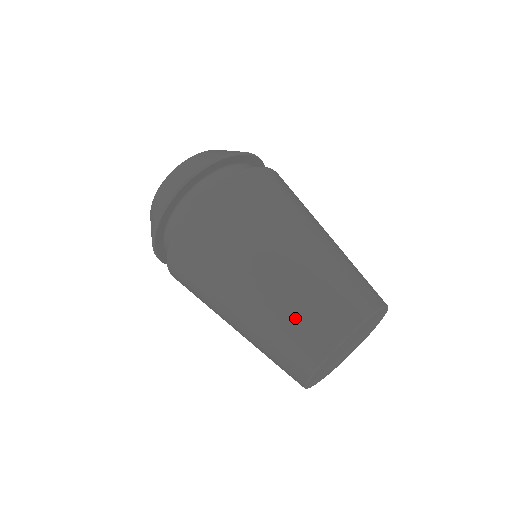
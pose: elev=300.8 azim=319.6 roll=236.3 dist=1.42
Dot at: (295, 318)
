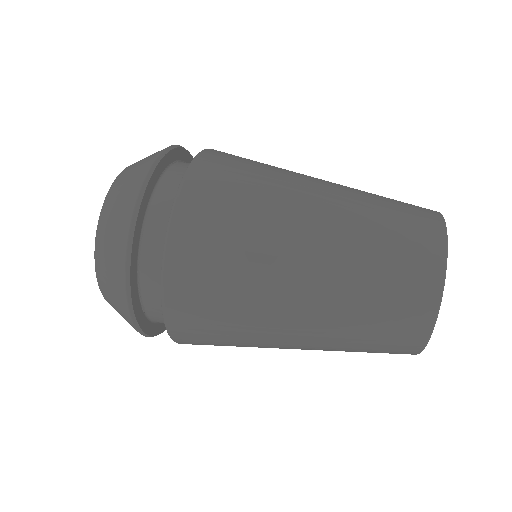
Dot at: (386, 223)
